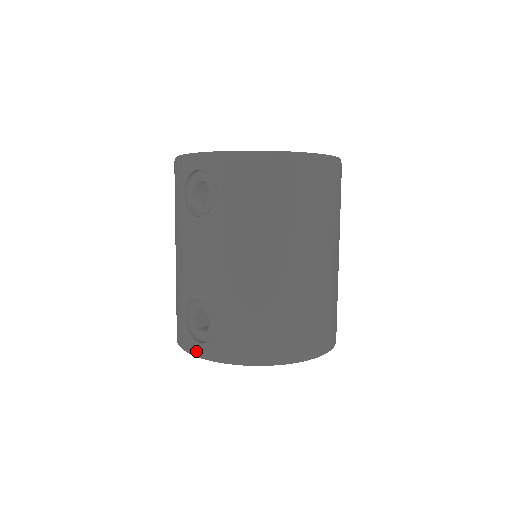
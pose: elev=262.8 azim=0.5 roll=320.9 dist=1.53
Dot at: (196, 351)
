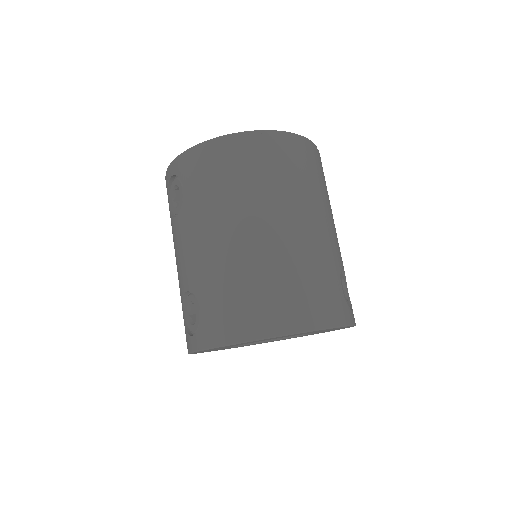
Dot at: (192, 346)
